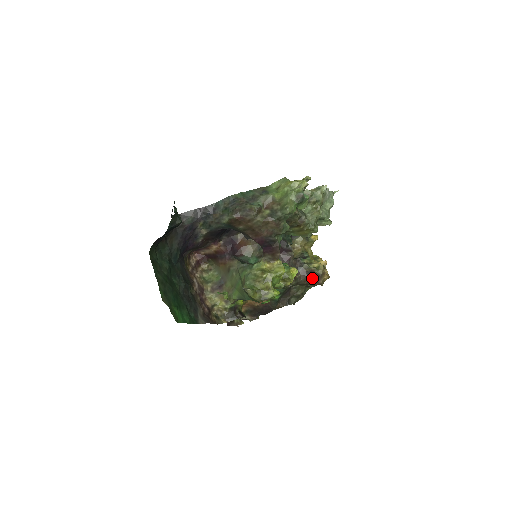
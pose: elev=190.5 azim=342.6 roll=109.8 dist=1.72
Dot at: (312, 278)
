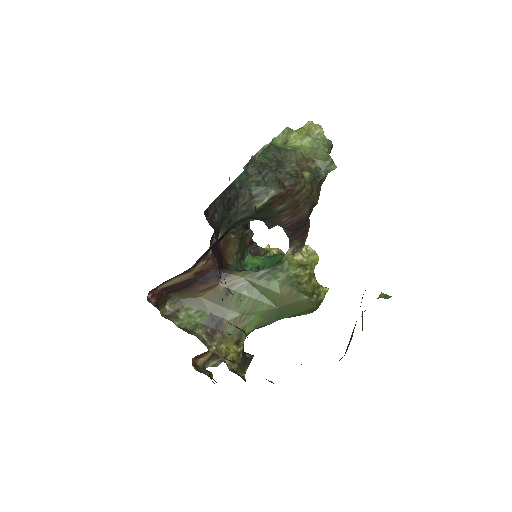
Dot at: occluded
